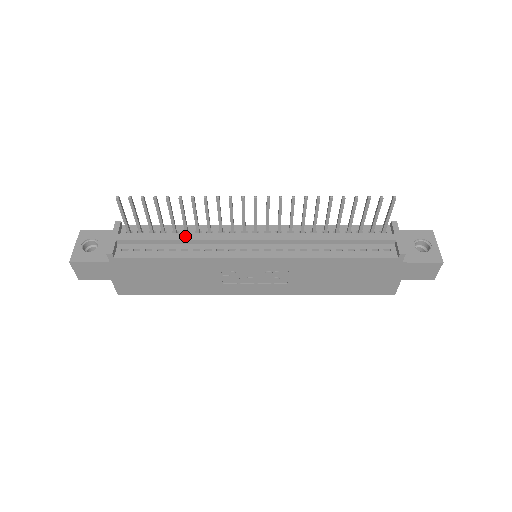
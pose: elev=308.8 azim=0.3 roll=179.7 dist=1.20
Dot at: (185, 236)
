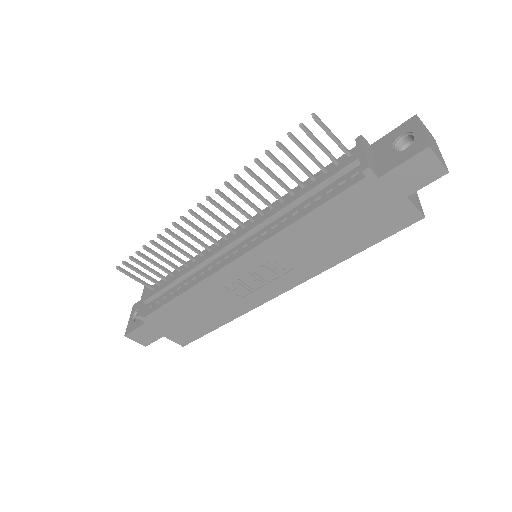
Dot at: (183, 271)
